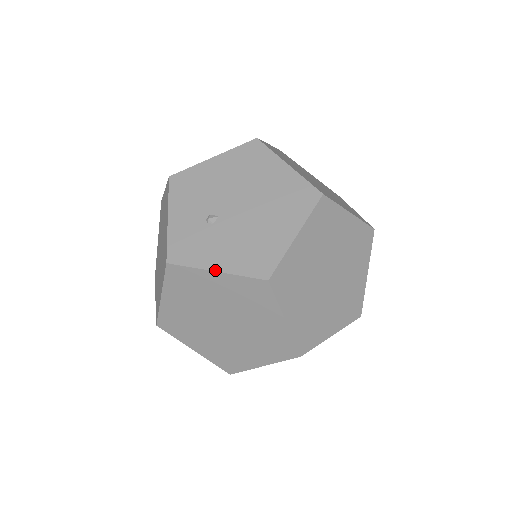
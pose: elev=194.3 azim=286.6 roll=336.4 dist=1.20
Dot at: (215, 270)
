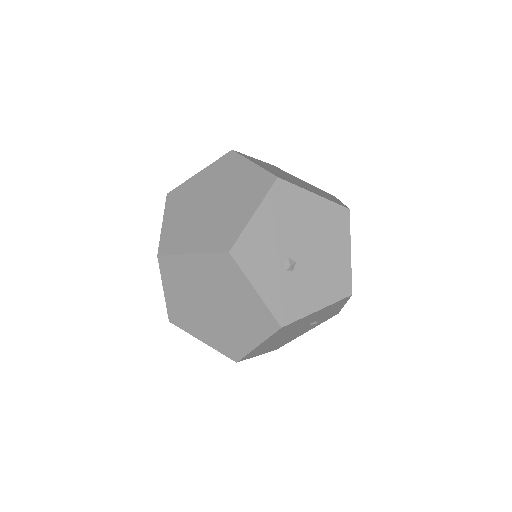
Dot at: (199, 173)
